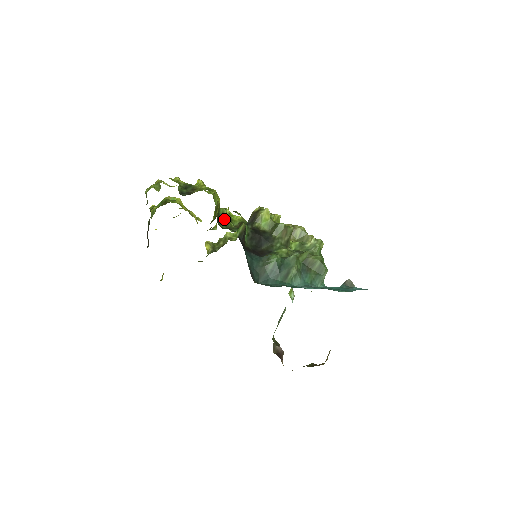
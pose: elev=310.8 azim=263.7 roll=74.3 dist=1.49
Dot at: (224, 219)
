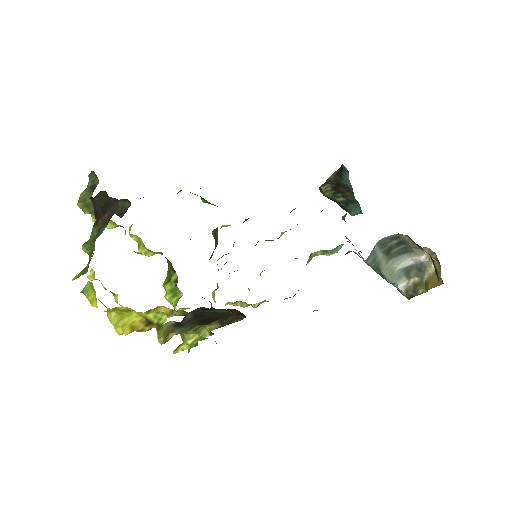
Dot at: occluded
